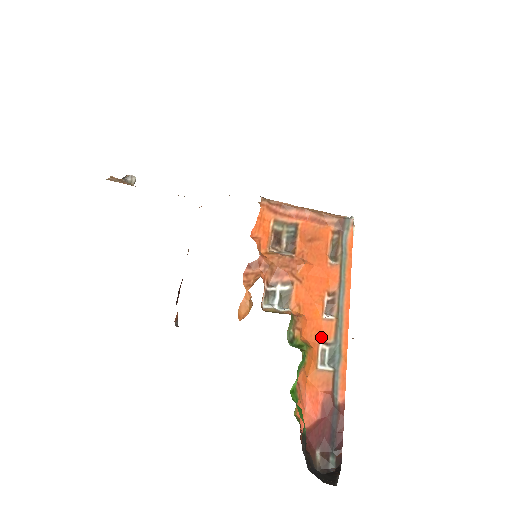
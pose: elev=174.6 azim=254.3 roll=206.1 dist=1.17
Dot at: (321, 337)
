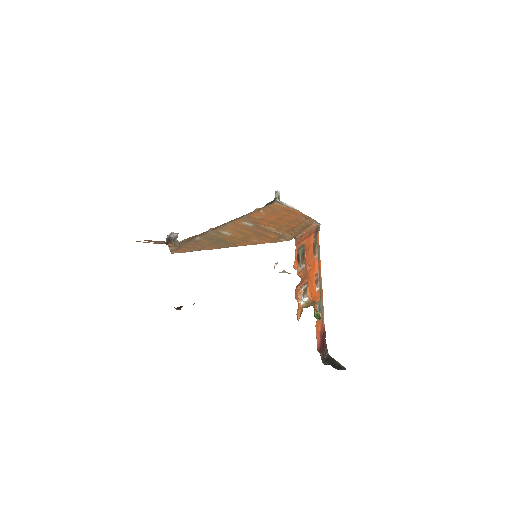
Dot at: (317, 302)
